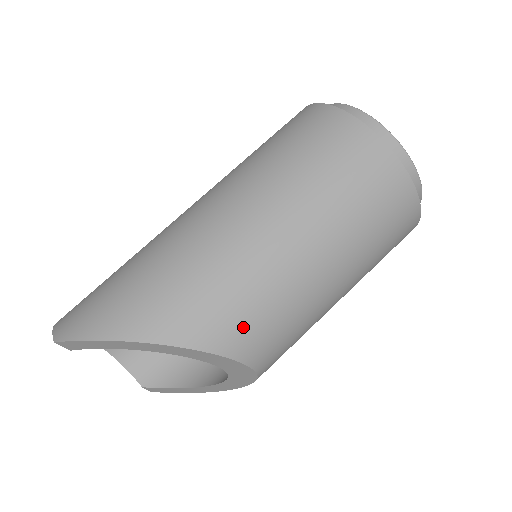
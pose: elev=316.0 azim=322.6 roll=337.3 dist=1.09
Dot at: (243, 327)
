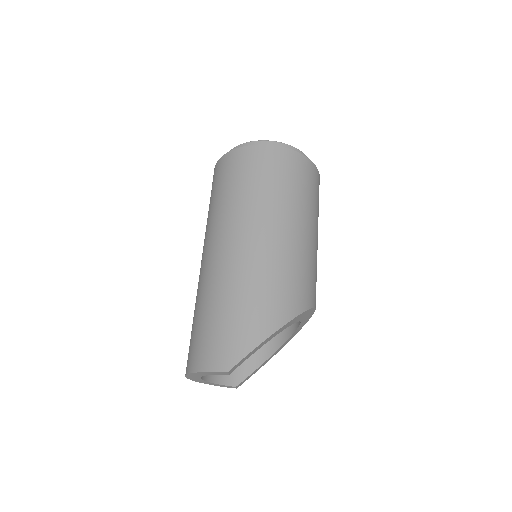
Dot at: (309, 287)
